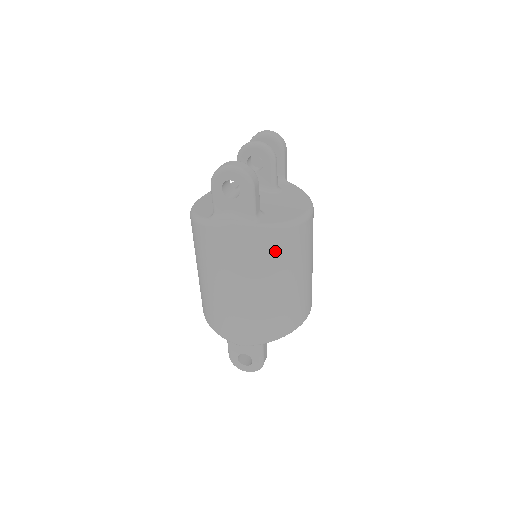
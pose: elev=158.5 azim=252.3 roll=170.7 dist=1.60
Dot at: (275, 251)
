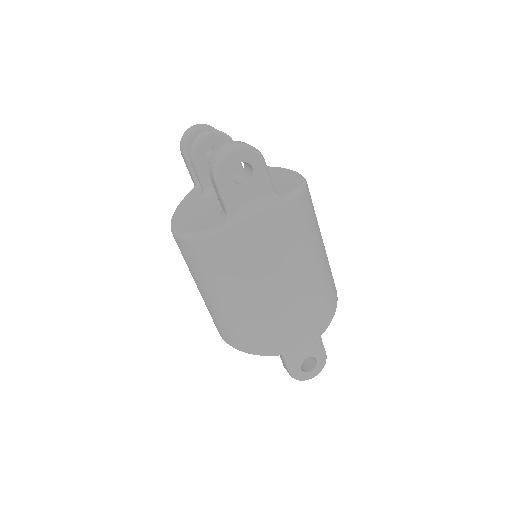
Dot at: (305, 220)
